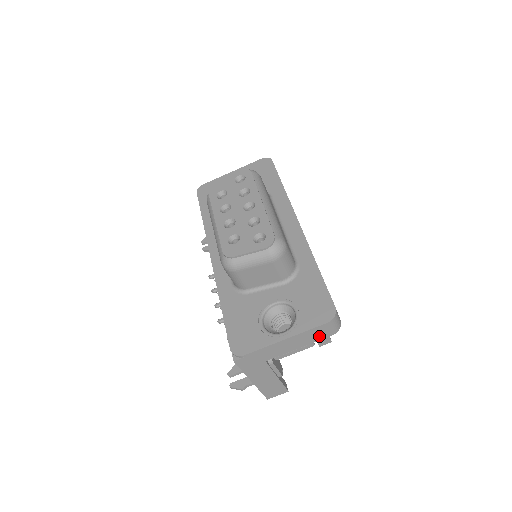
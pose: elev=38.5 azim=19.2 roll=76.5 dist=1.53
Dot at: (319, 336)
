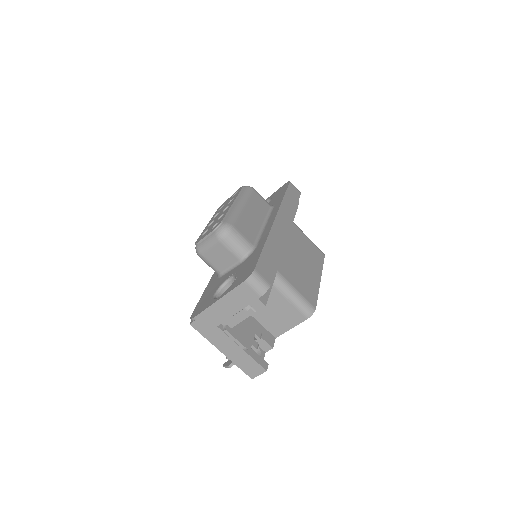
Dot at: (248, 298)
